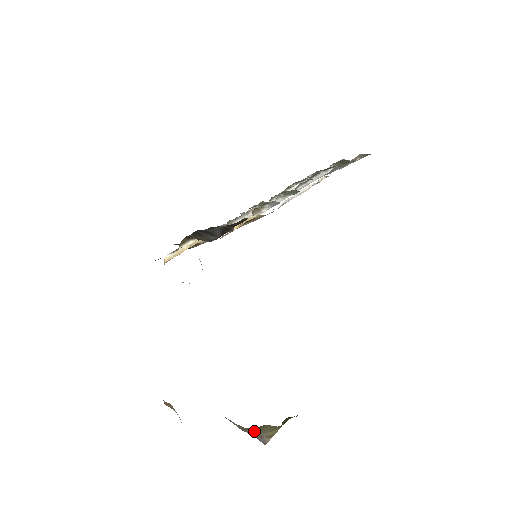
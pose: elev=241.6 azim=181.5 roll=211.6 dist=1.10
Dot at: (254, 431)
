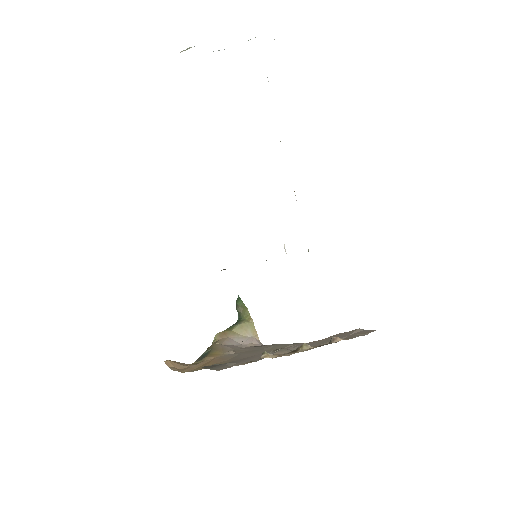
Dot at: (239, 335)
